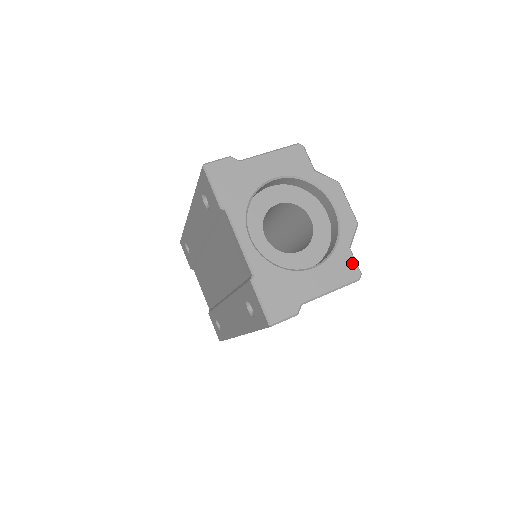
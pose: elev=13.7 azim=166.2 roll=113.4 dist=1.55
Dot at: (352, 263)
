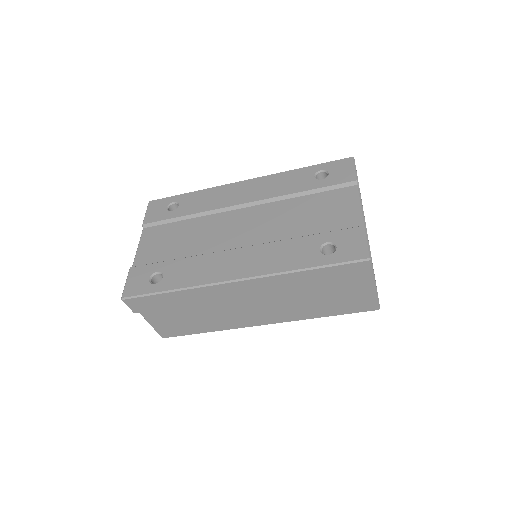
Dot at: occluded
